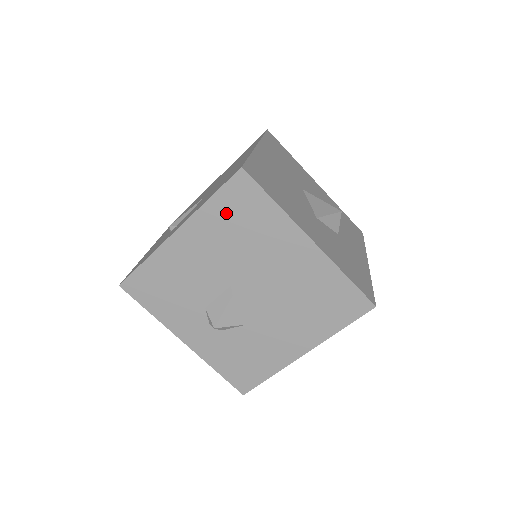
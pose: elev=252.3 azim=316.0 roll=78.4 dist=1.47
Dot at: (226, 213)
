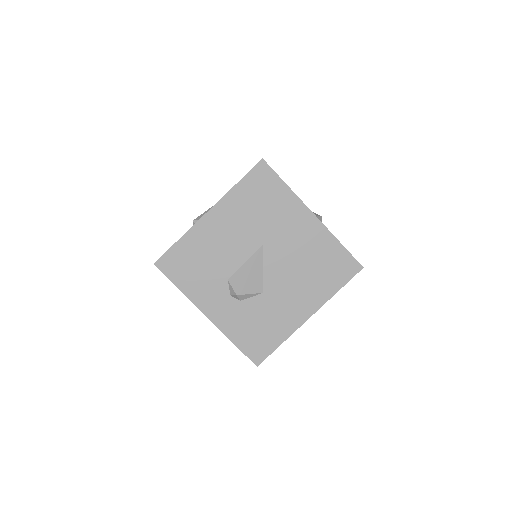
Dot at: (249, 195)
